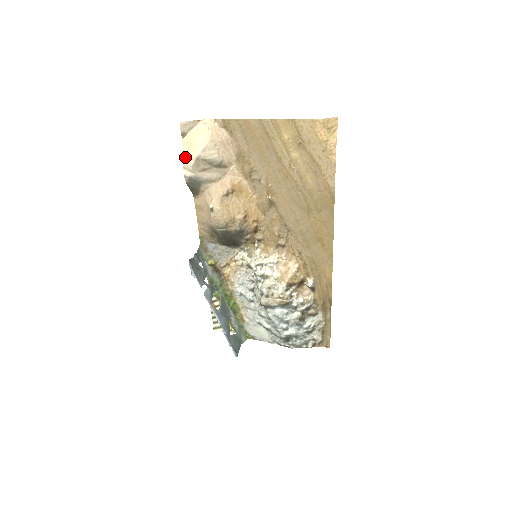
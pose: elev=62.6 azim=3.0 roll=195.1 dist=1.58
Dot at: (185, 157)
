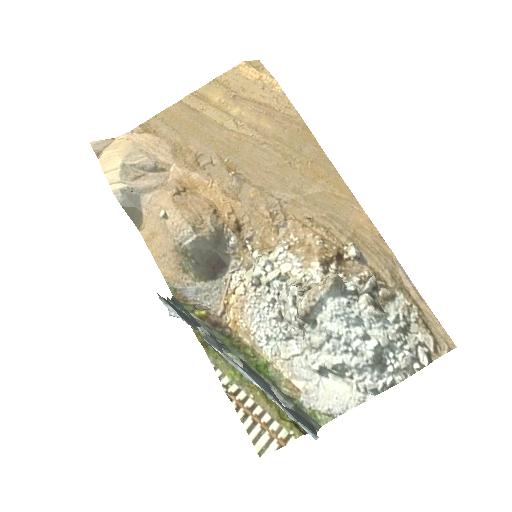
Dot at: (107, 172)
